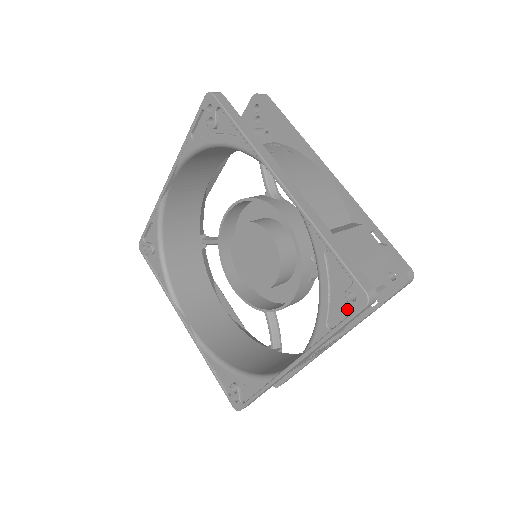
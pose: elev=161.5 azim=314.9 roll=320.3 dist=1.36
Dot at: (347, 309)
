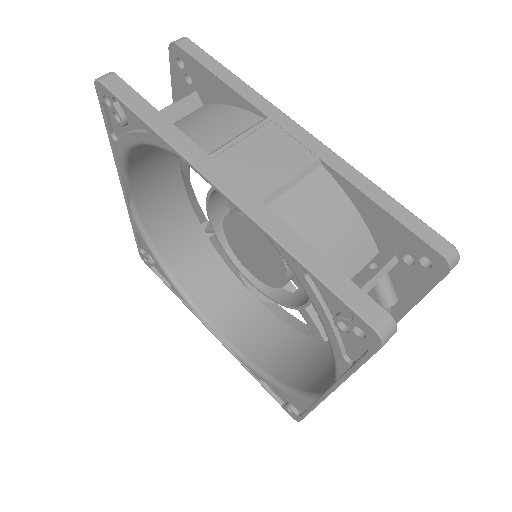
Dot at: (281, 398)
